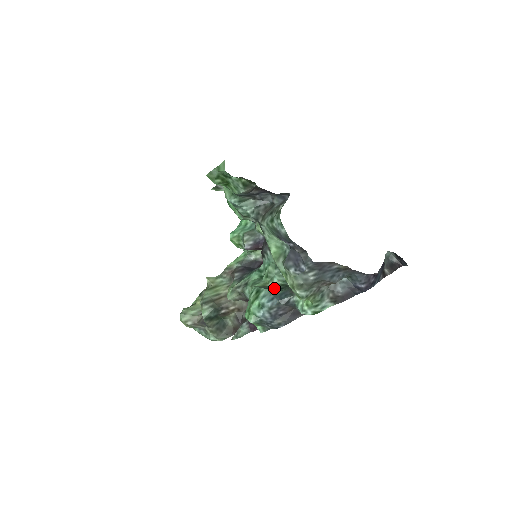
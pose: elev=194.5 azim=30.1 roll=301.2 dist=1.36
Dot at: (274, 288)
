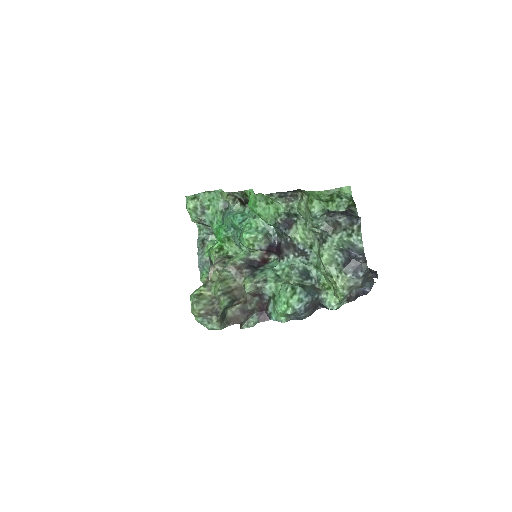
Dot at: occluded
